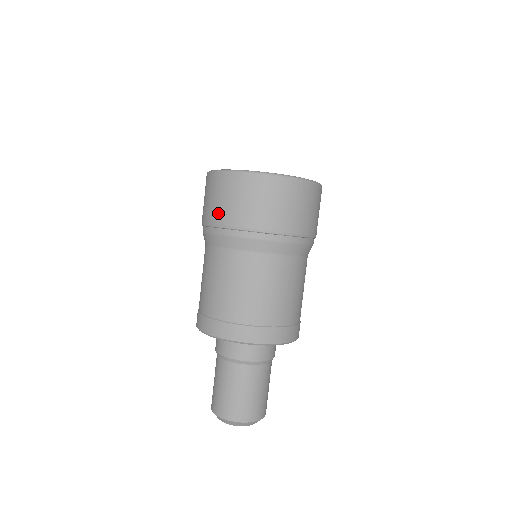
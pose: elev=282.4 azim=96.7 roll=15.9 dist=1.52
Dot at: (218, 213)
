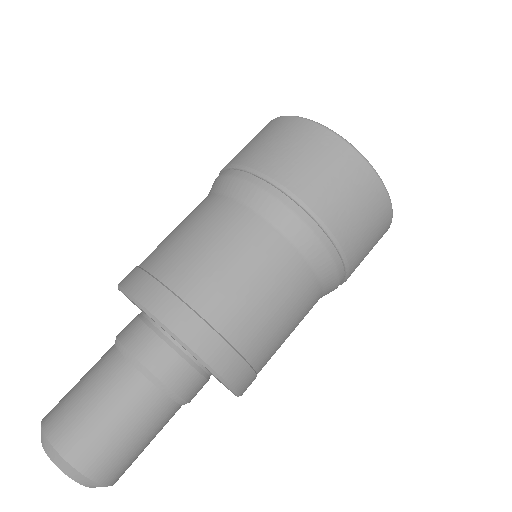
Dot at: (245, 153)
